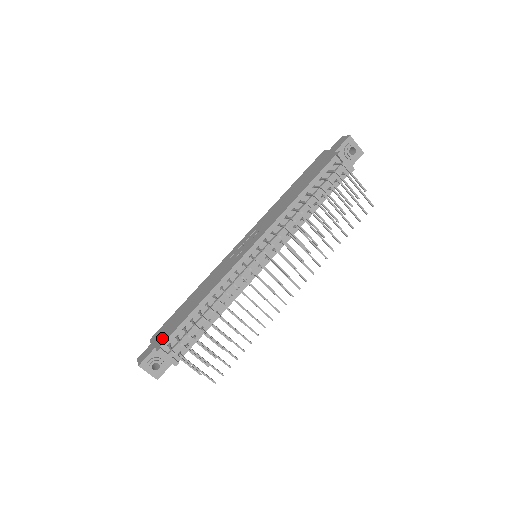
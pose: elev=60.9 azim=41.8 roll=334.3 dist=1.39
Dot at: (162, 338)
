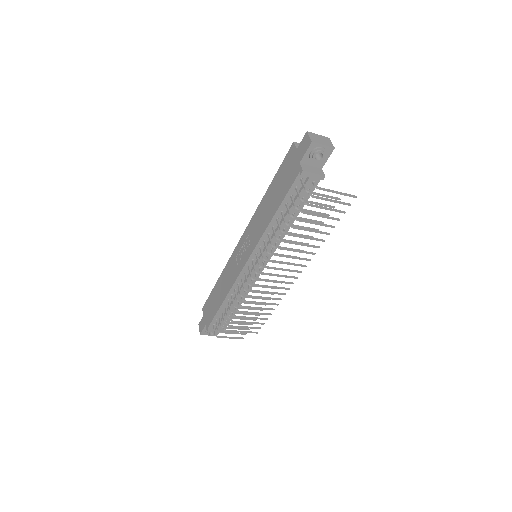
Dot at: (208, 319)
